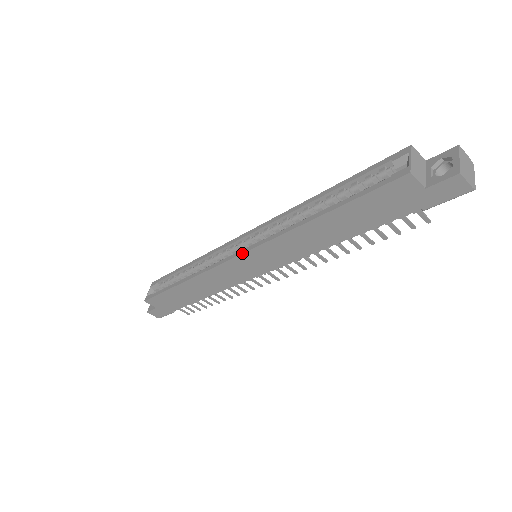
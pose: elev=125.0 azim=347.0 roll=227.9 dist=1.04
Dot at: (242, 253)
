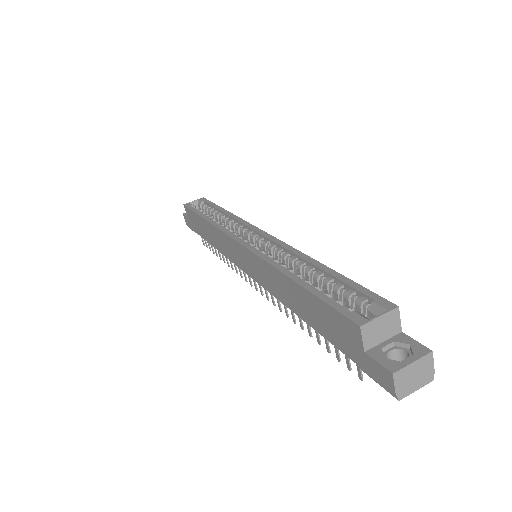
Dot at: (241, 243)
